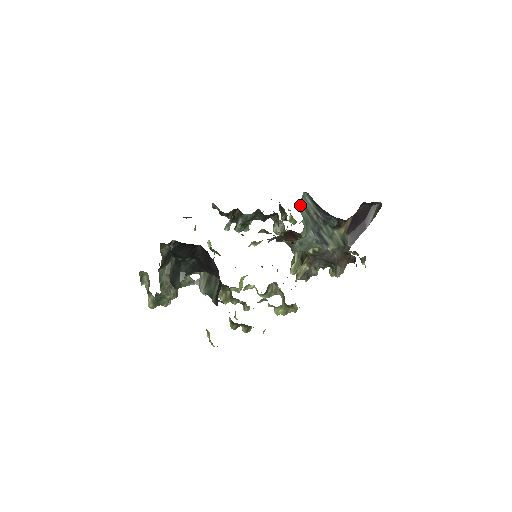
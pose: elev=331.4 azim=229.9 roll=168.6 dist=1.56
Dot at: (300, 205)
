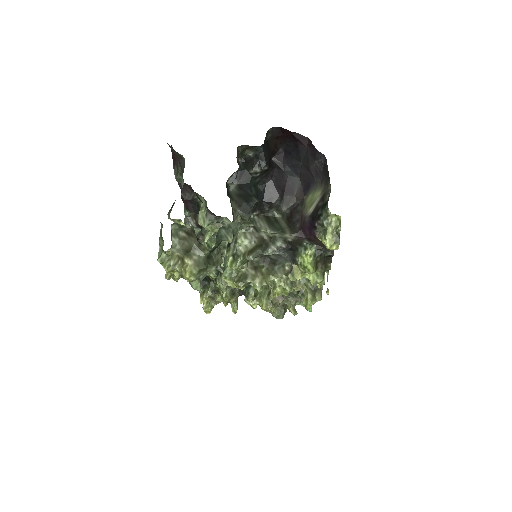
Dot at: occluded
